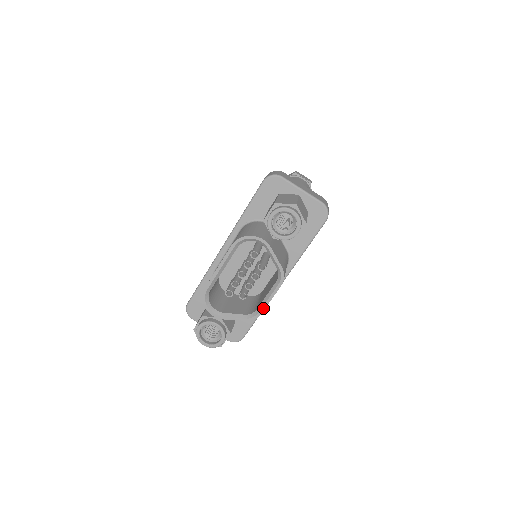
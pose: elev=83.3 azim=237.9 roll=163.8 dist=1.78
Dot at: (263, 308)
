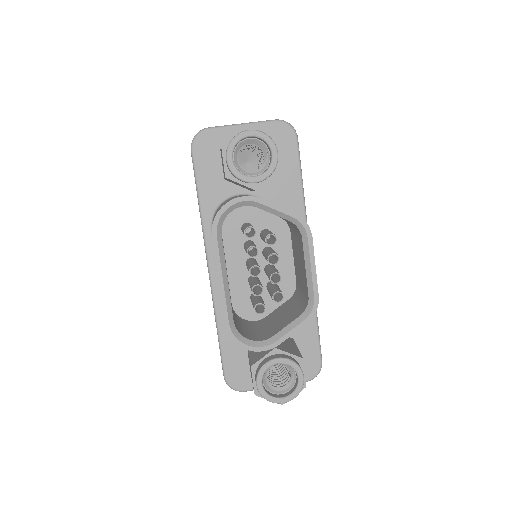
Dot at: (314, 286)
